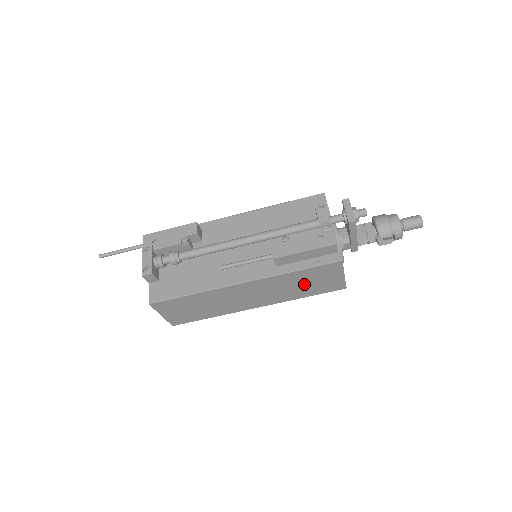
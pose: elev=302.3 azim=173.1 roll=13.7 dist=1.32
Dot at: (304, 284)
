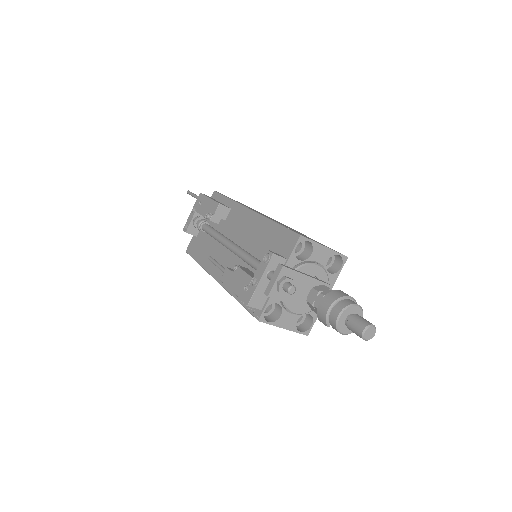
Dot at: occluded
